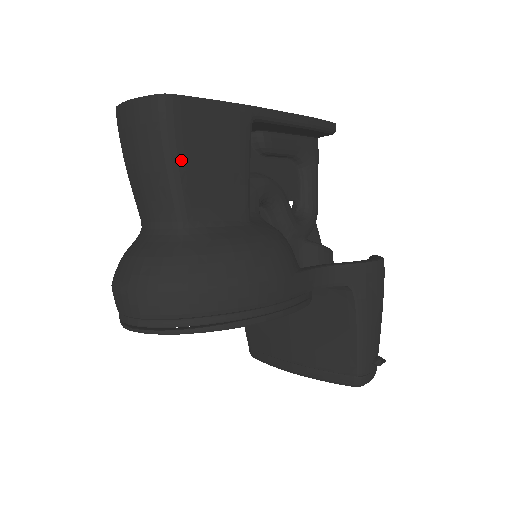
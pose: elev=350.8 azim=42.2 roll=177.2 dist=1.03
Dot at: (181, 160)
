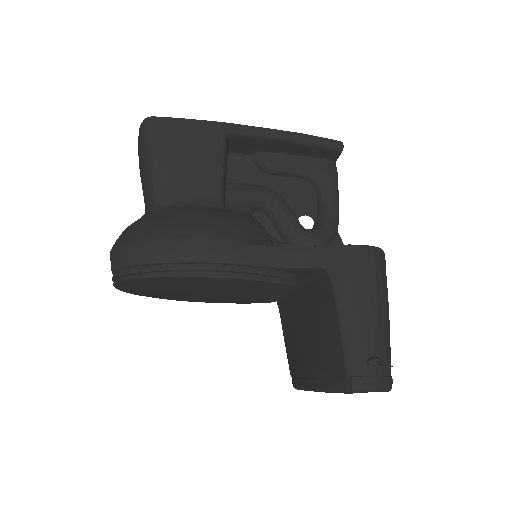
Dot at: (156, 158)
